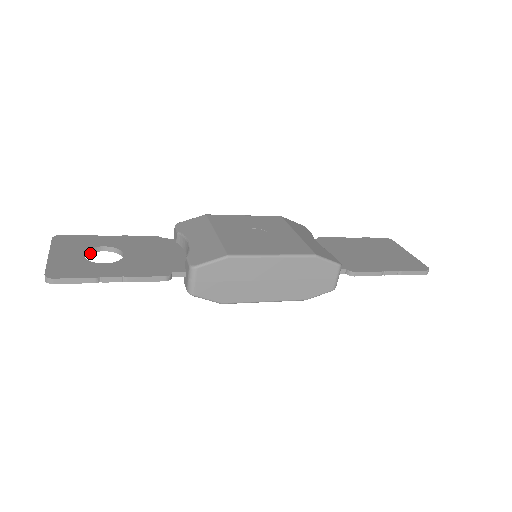
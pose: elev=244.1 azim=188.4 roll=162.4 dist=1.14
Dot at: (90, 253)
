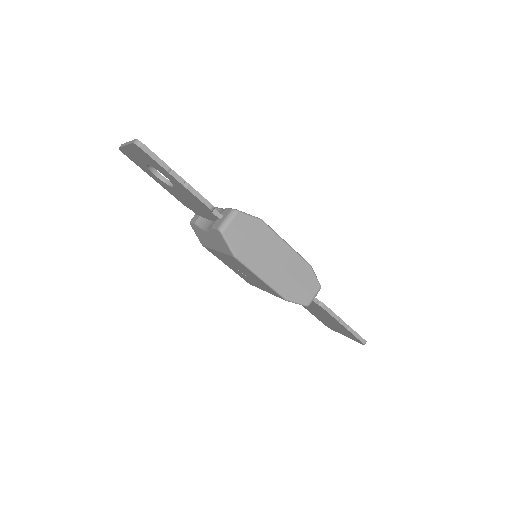
Dot at: (149, 168)
